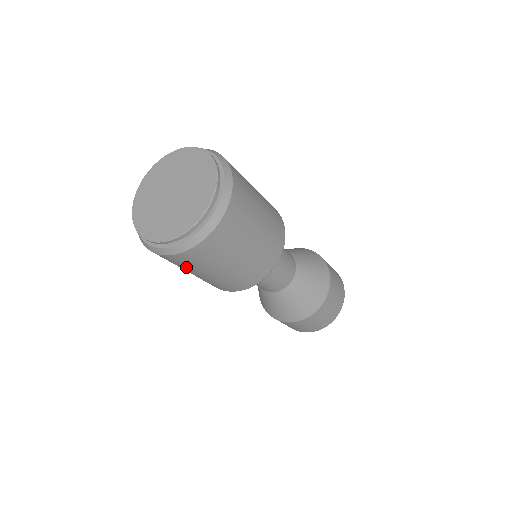
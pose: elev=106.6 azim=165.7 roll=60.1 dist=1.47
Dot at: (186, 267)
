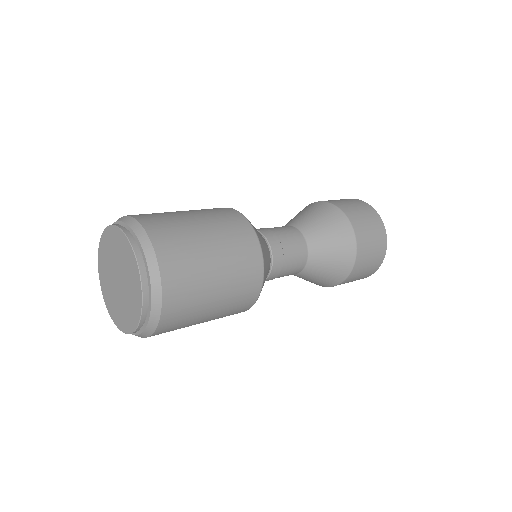
Dot at: occluded
